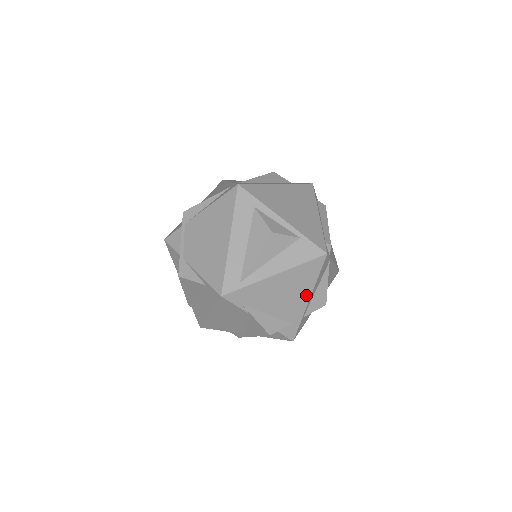
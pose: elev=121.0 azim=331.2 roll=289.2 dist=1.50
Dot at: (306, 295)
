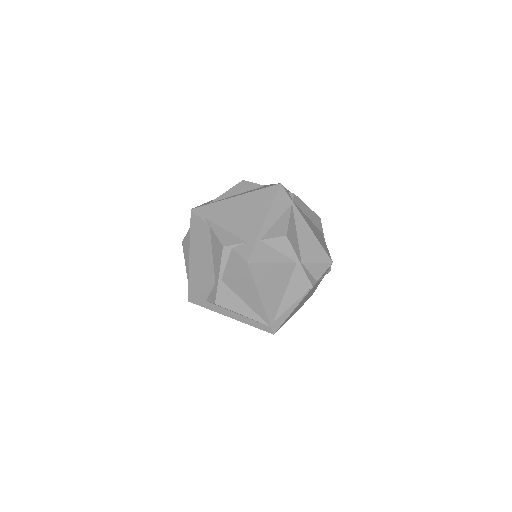
Dot at: (262, 216)
